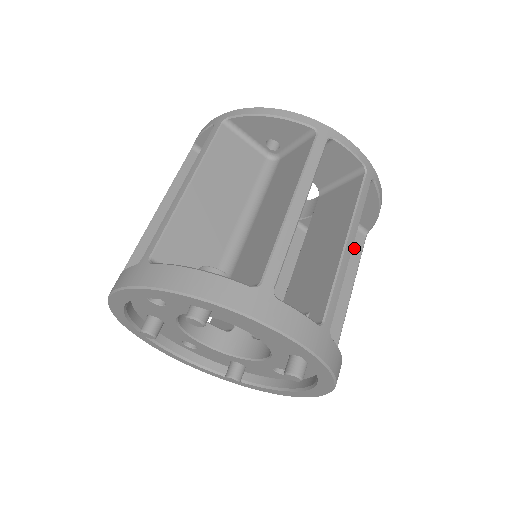
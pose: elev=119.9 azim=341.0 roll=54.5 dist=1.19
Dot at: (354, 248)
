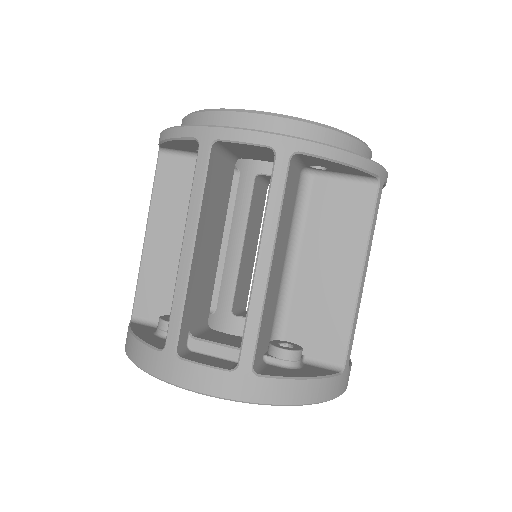
Dot at: (359, 210)
